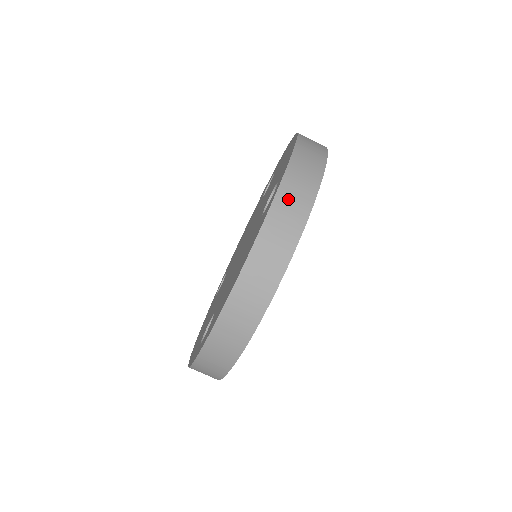
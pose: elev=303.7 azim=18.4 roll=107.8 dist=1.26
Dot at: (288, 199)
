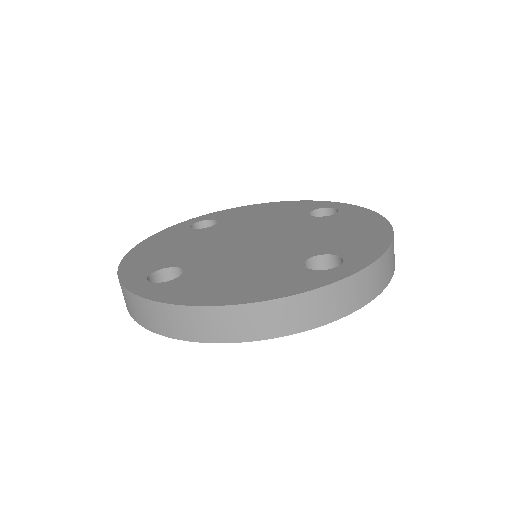
Dot at: (337, 295)
